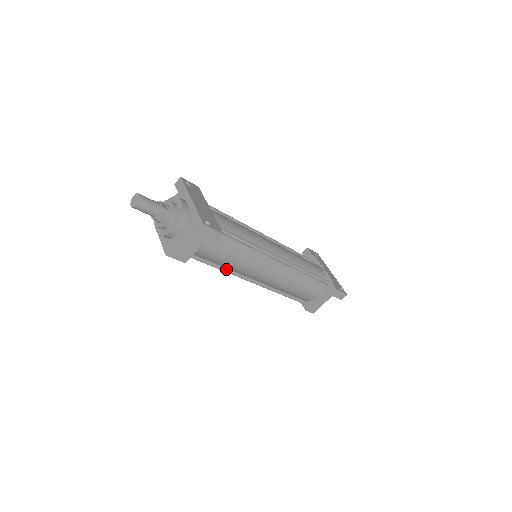
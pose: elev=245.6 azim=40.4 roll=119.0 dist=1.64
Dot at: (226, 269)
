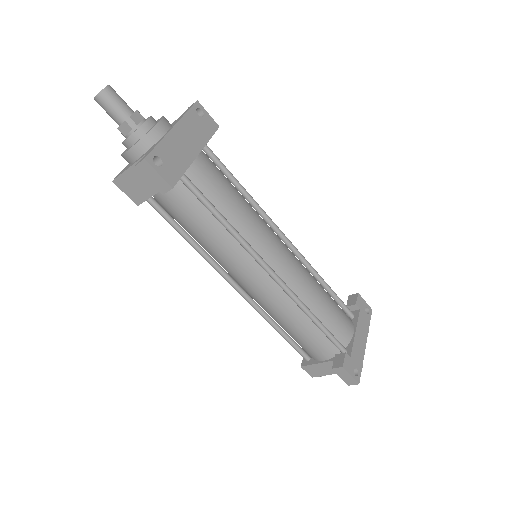
Dot at: (196, 246)
